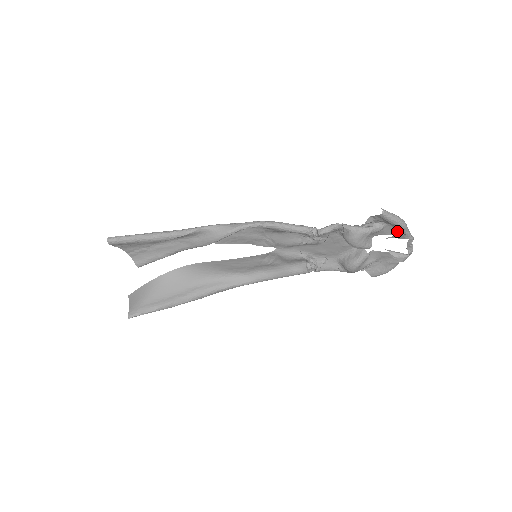
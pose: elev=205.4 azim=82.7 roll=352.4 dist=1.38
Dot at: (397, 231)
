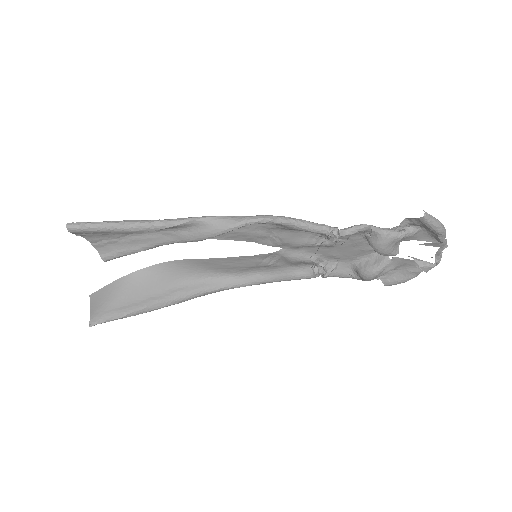
Dot at: (431, 237)
